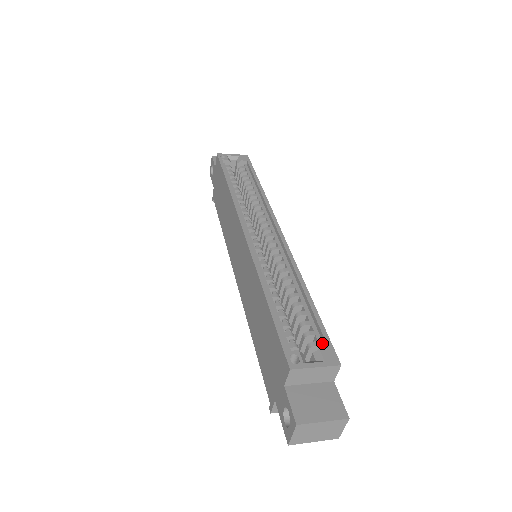
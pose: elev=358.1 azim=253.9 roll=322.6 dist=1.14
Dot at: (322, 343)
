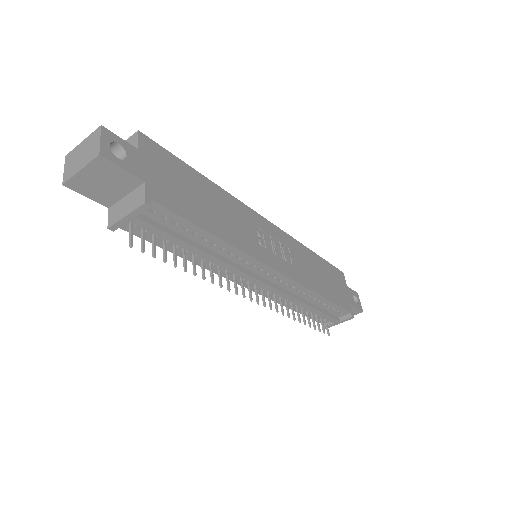
Dot at: occluded
